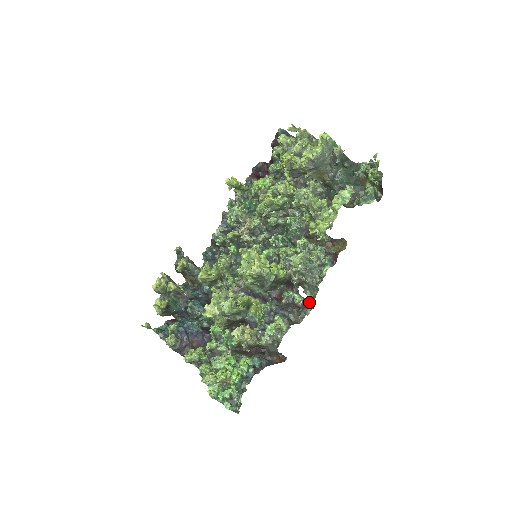
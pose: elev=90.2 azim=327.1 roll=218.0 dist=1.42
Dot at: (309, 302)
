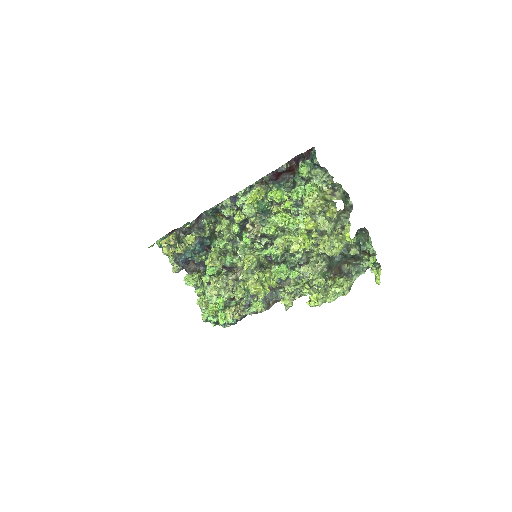
Dot at: occluded
